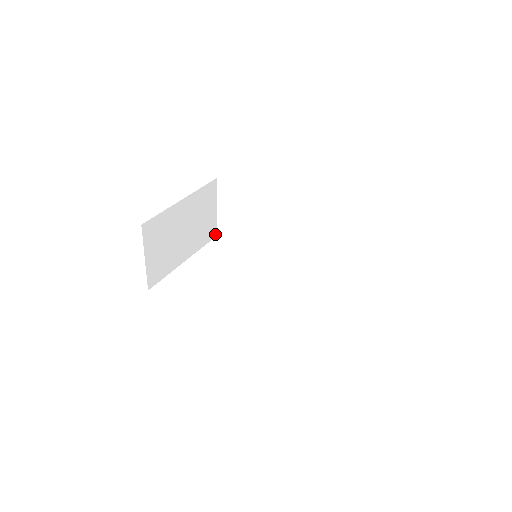
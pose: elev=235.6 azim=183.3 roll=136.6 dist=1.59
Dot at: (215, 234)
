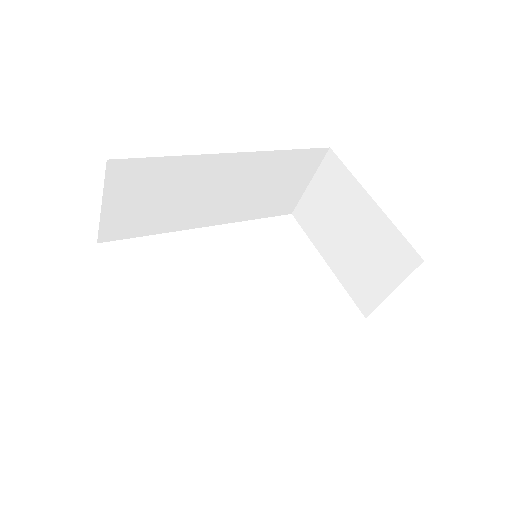
Dot at: occluded
